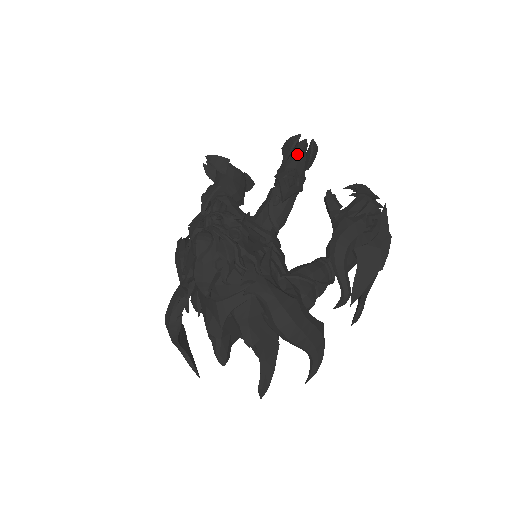
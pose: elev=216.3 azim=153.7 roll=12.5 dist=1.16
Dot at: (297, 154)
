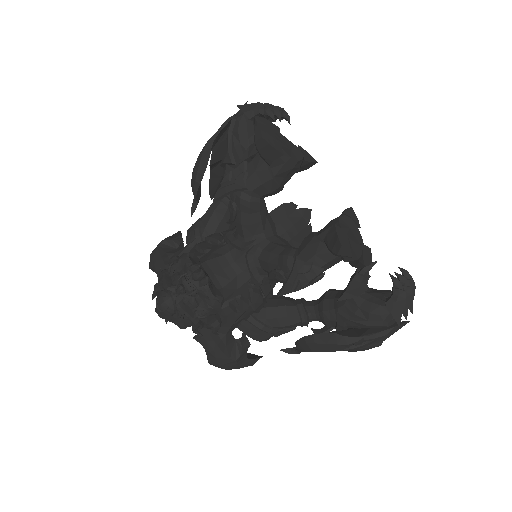
Dot at: occluded
